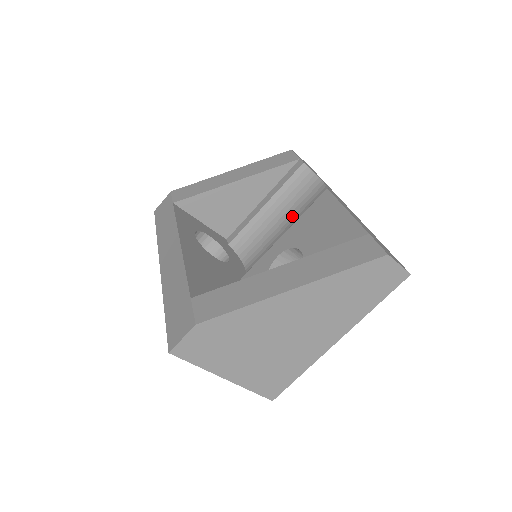
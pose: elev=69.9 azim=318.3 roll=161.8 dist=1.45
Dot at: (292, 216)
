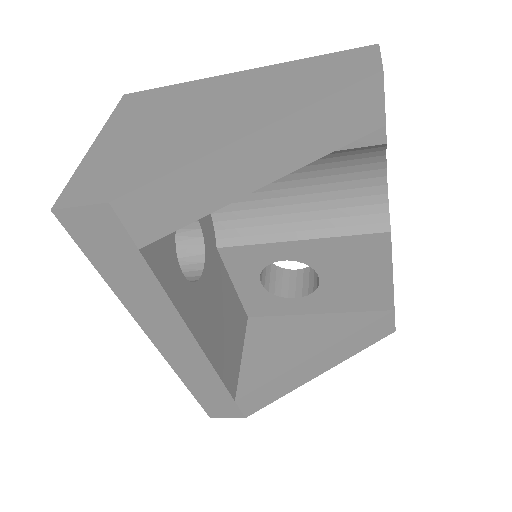
Dot at: (313, 185)
